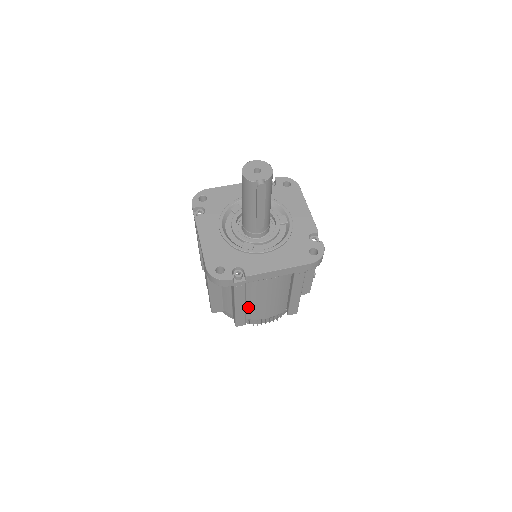
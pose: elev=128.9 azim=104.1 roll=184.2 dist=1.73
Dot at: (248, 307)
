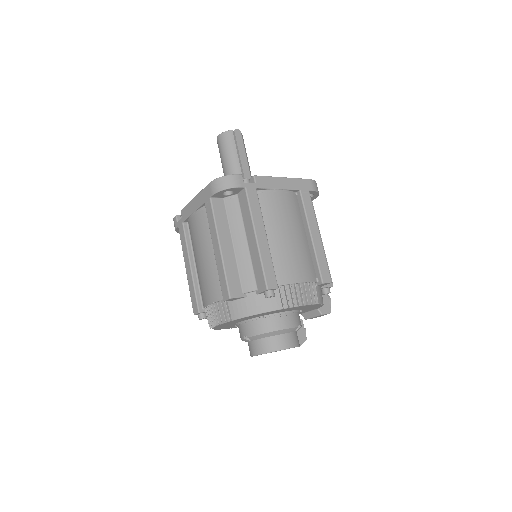
Dot at: (271, 254)
